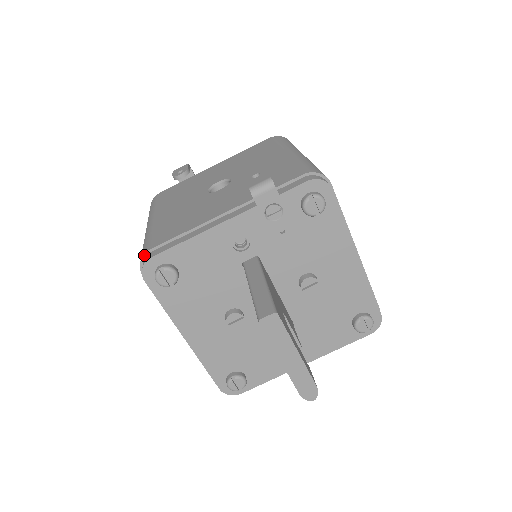
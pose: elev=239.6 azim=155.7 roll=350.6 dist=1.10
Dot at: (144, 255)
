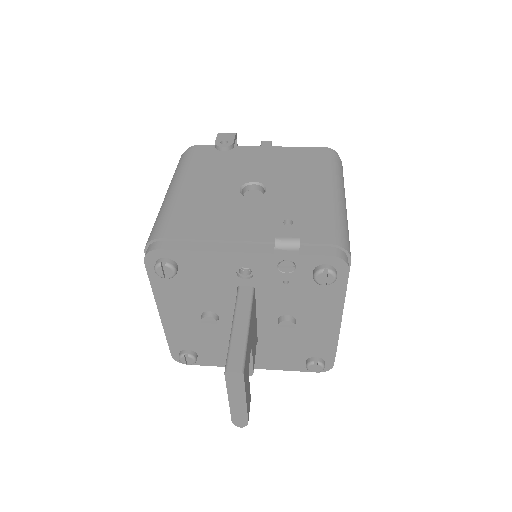
Dot at: (153, 240)
